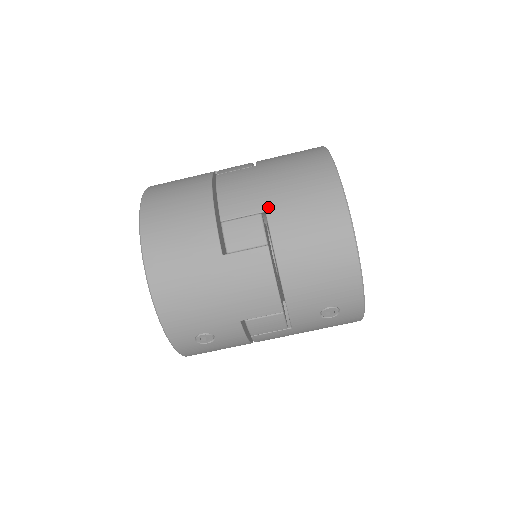
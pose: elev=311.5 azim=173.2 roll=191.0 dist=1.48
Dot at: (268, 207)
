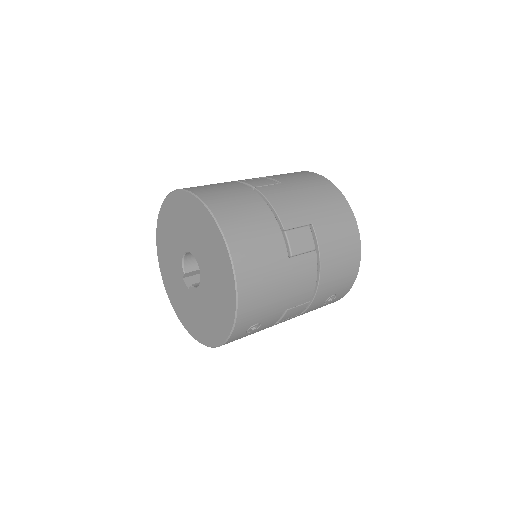
Dot at: (313, 220)
